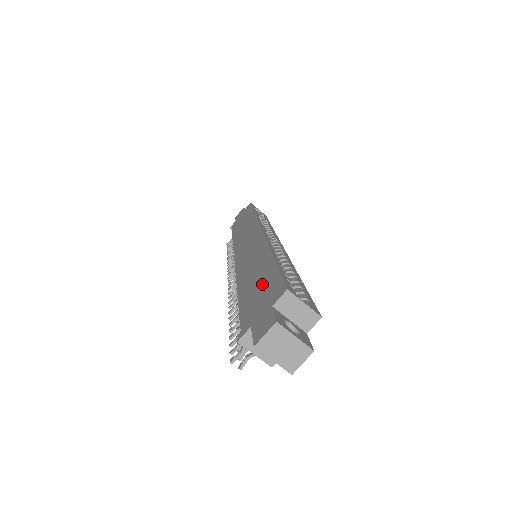
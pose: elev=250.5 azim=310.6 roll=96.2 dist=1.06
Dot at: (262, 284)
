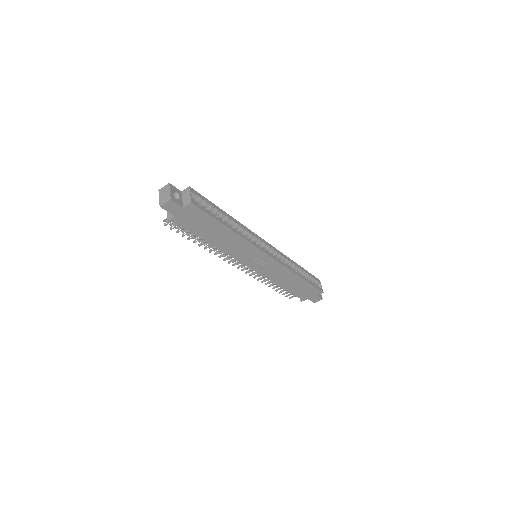
Dot at: occluded
